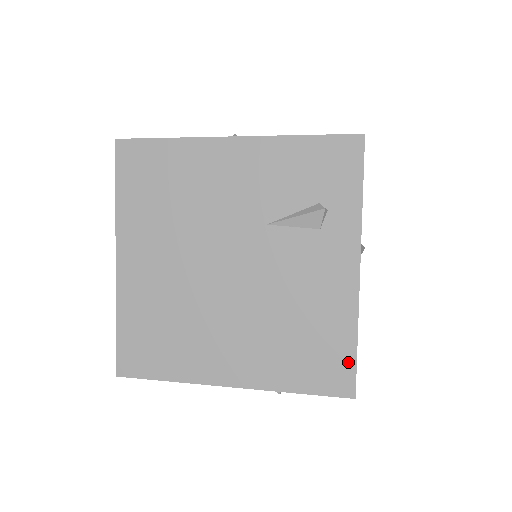
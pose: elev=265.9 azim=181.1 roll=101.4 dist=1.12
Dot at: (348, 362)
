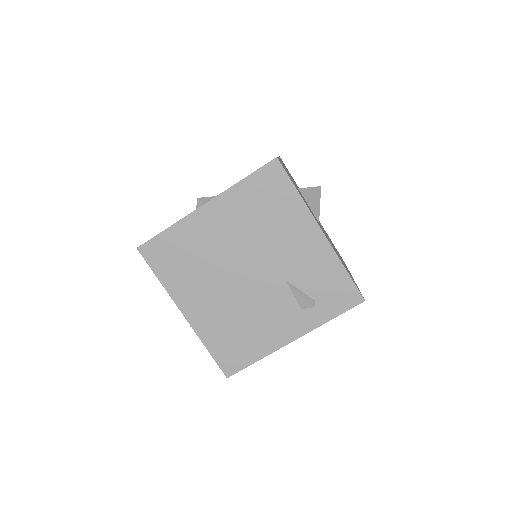
Dot at: (243, 364)
